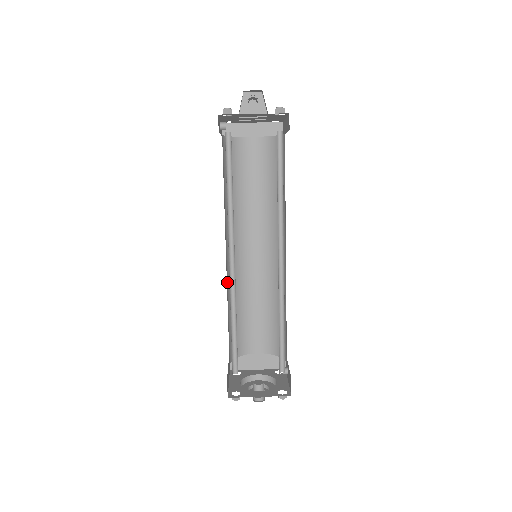
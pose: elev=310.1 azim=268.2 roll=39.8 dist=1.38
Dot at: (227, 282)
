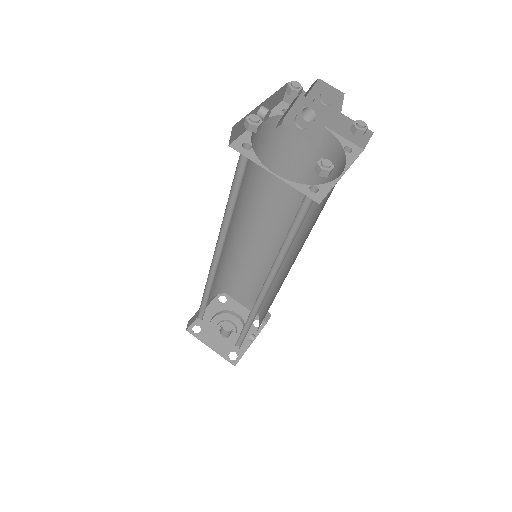
Dot at: (224, 251)
